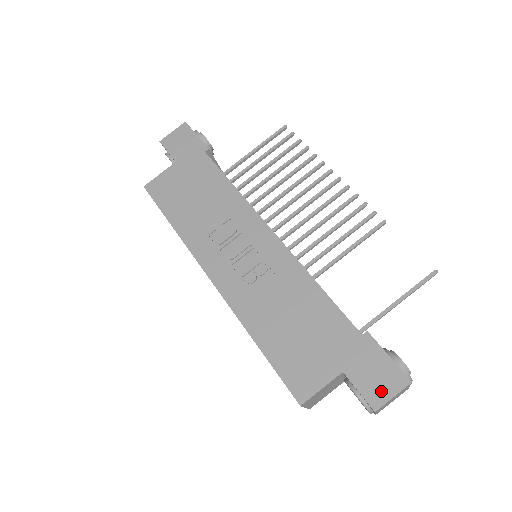
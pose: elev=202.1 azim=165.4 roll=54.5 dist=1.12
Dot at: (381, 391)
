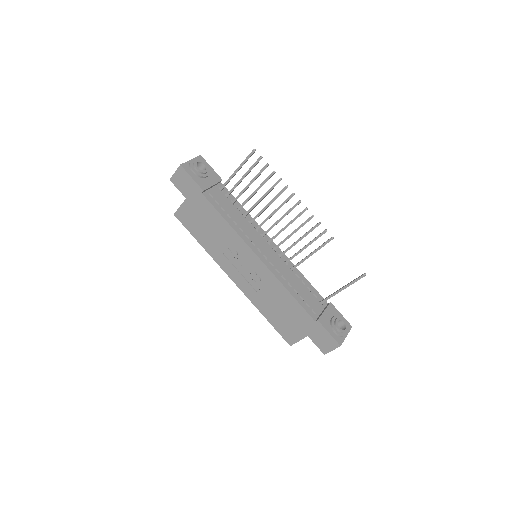
Dot at: (326, 347)
